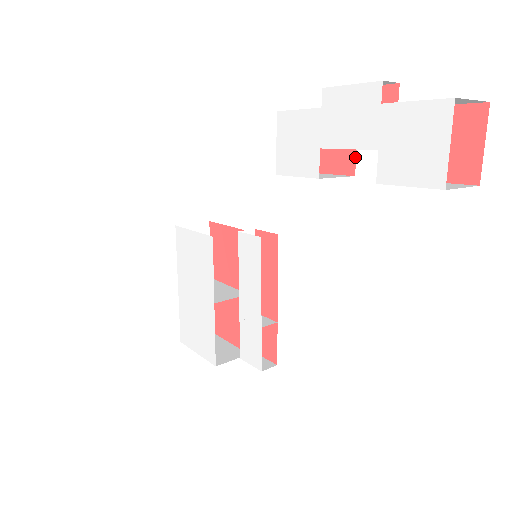
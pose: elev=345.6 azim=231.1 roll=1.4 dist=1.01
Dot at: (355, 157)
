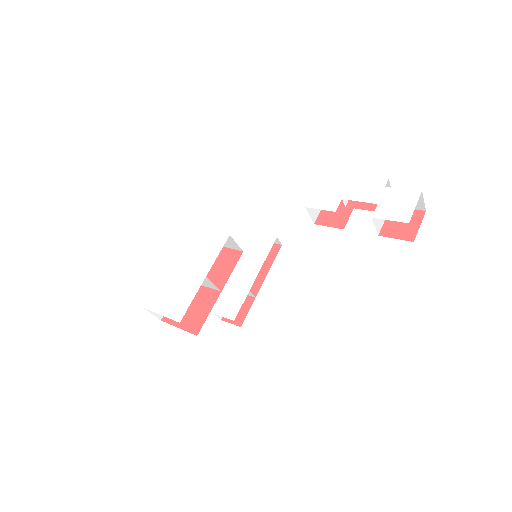
Dot at: (347, 221)
